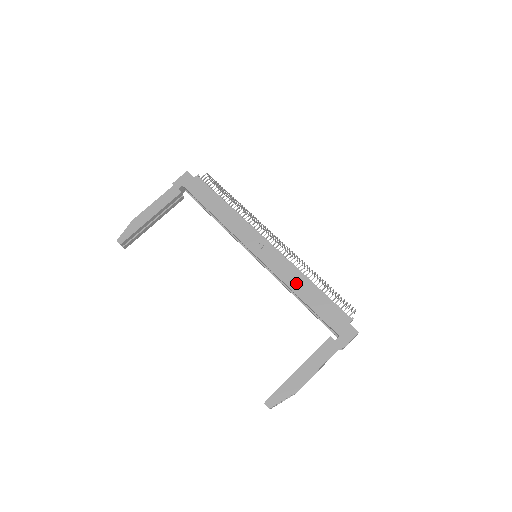
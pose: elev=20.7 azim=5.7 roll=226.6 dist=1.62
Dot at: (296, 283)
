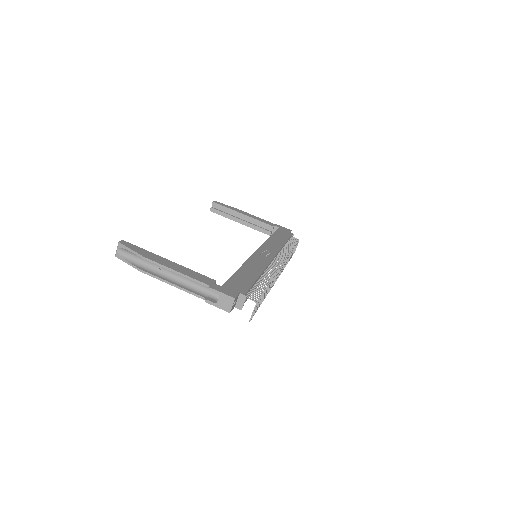
Dot at: (252, 267)
